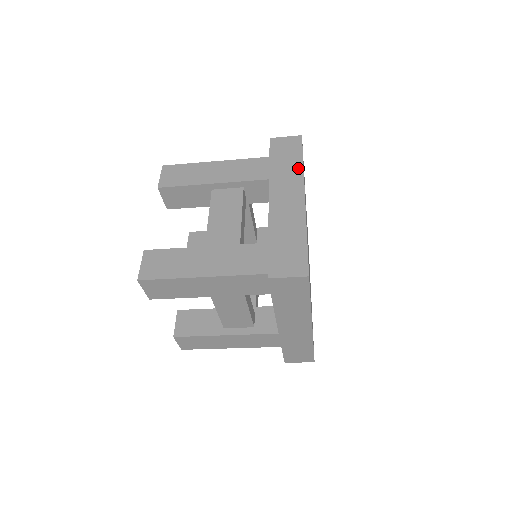
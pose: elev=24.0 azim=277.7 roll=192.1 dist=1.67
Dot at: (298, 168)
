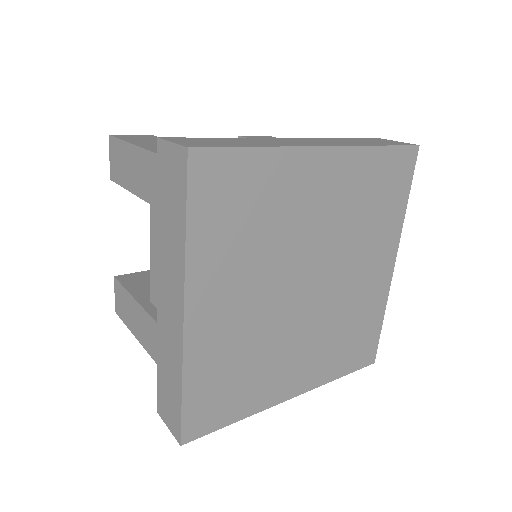
Dot at: (180, 244)
